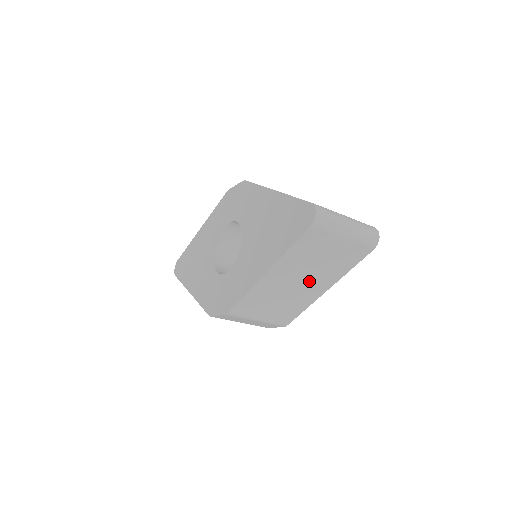
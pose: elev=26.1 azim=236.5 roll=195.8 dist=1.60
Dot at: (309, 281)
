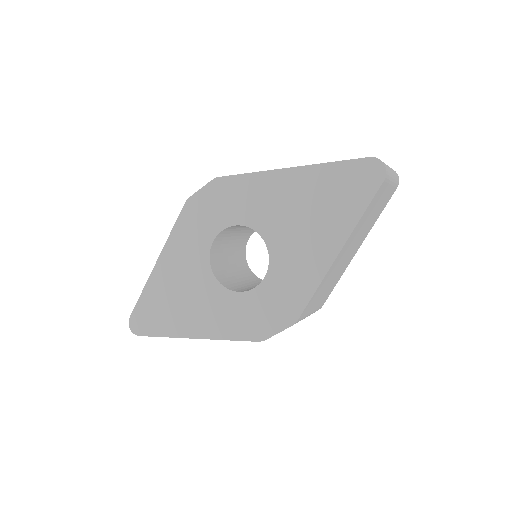
Dot at: (355, 245)
